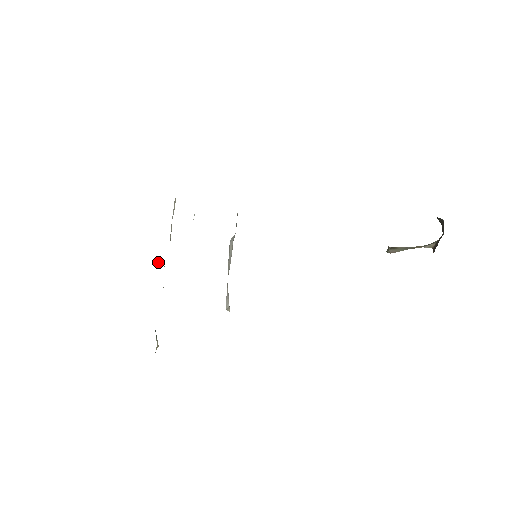
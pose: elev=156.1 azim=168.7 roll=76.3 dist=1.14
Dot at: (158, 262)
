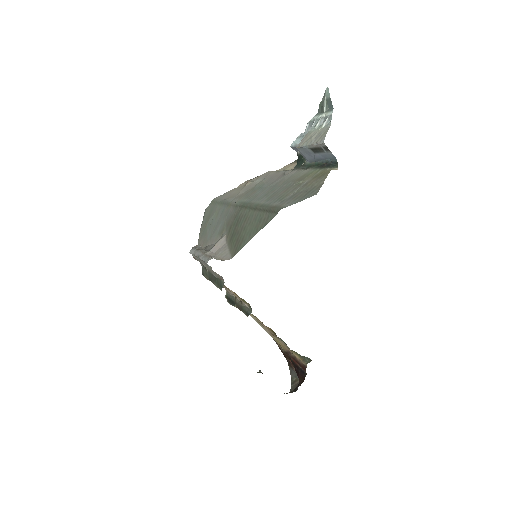
Dot at: (304, 161)
